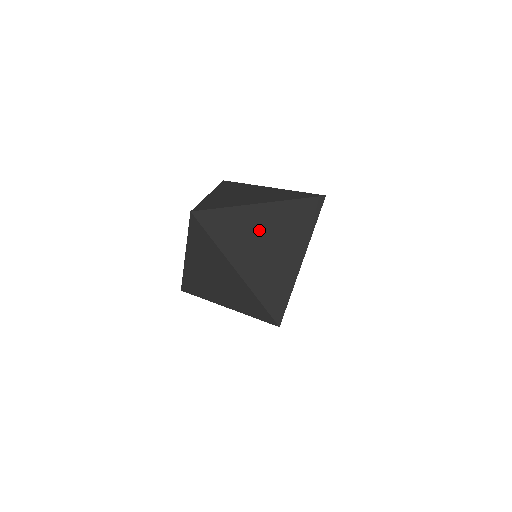
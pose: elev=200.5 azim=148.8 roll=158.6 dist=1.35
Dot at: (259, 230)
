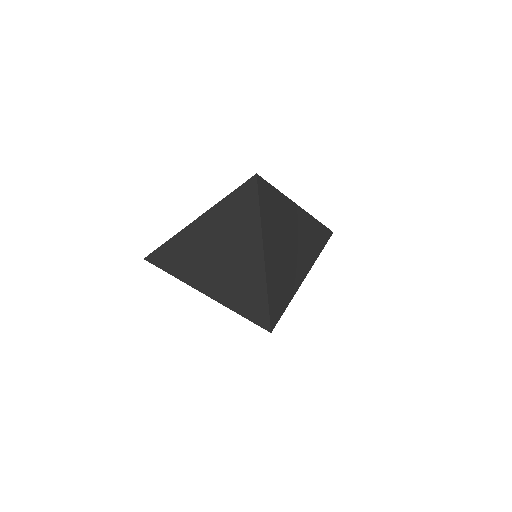
Dot at: (290, 229)
